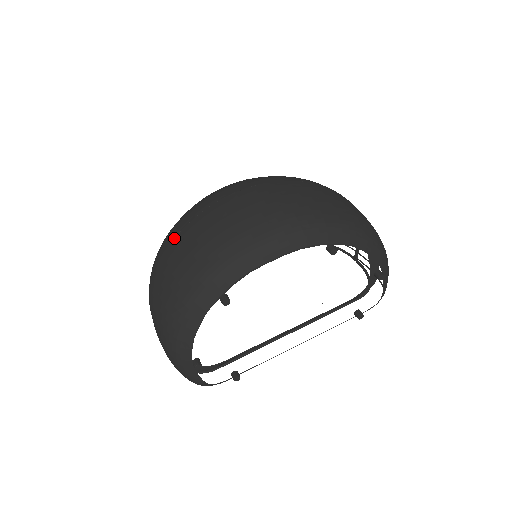
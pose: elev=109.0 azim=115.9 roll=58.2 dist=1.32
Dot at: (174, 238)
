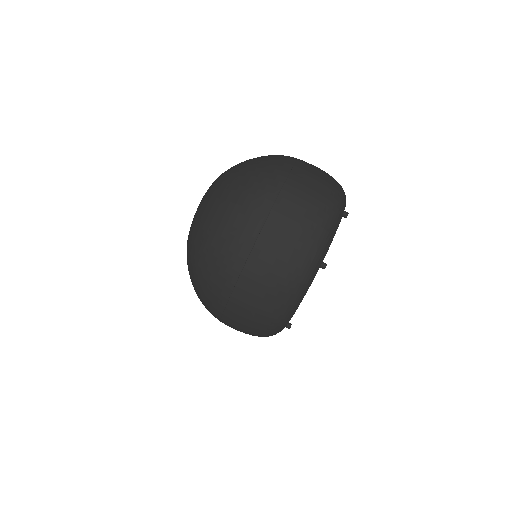
Dot at: (222, 317)
